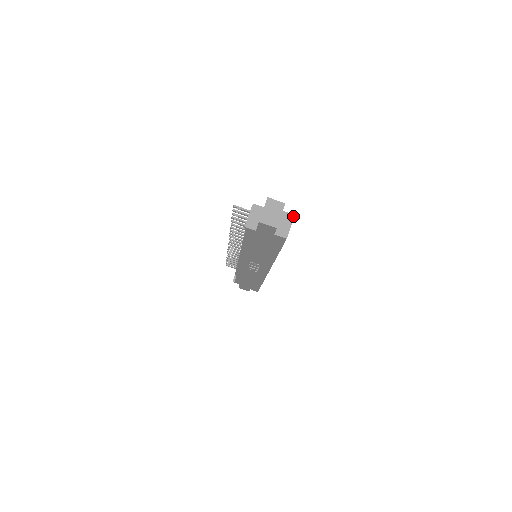
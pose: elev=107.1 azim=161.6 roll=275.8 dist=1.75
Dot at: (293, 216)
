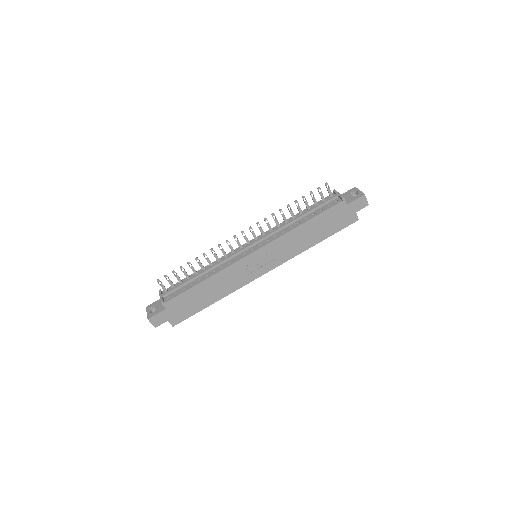
Dot at: occluded
